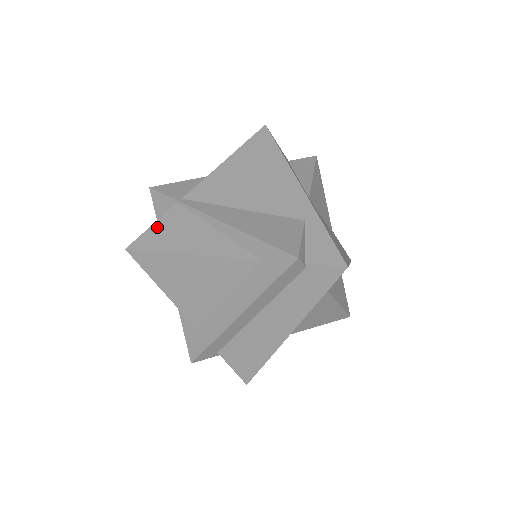
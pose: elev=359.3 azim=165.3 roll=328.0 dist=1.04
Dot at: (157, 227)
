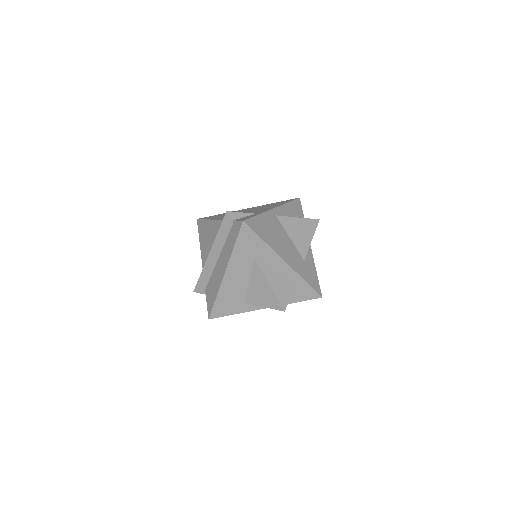
Dot at: occluded
